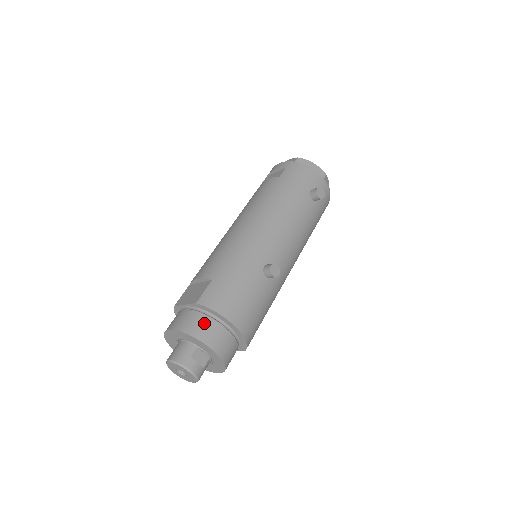
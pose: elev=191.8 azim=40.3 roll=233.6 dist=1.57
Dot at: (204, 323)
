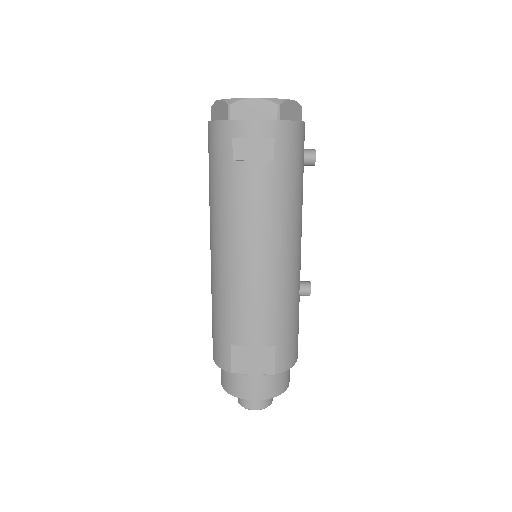
Dot at: (282, 378)
